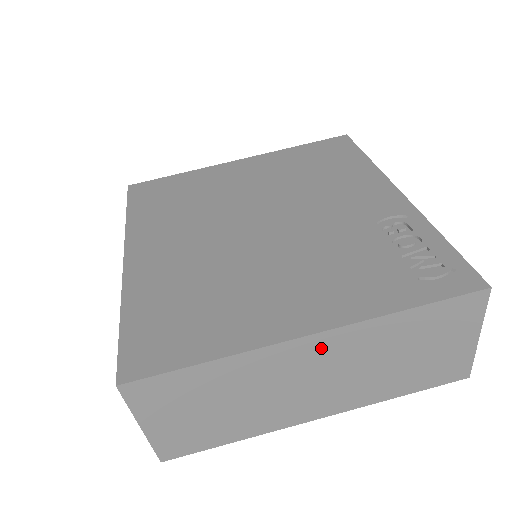
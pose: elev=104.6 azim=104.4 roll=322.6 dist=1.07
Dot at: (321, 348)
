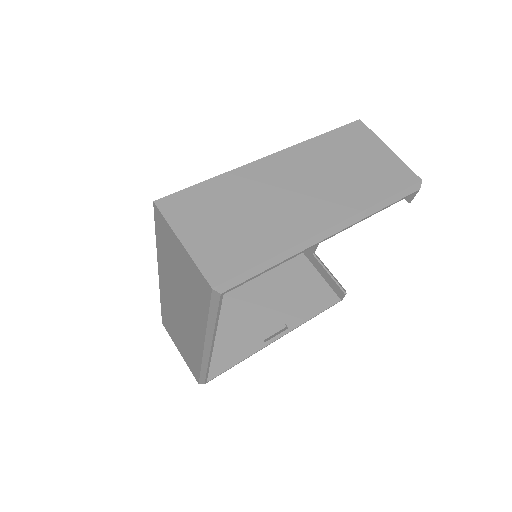
Dot at: (283, 164)
